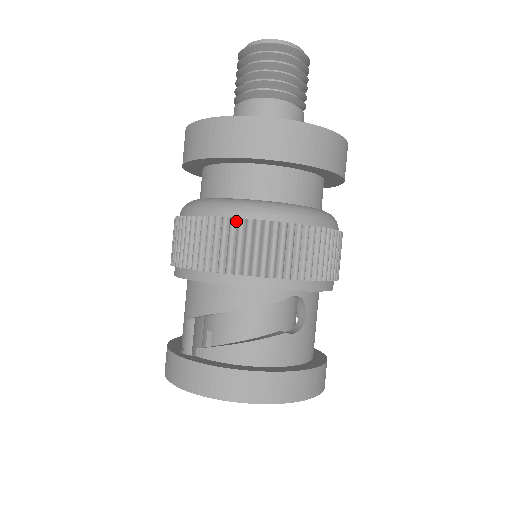
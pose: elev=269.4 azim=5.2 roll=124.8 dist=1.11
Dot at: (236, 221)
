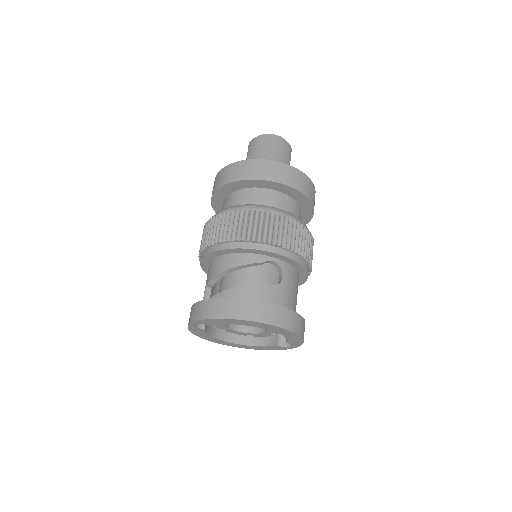
Dot at: (234, 212)
